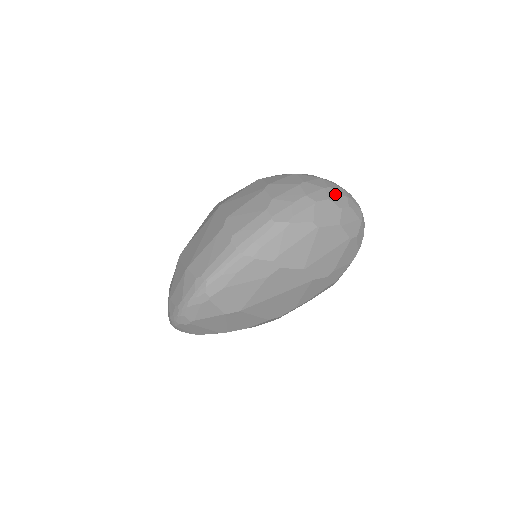
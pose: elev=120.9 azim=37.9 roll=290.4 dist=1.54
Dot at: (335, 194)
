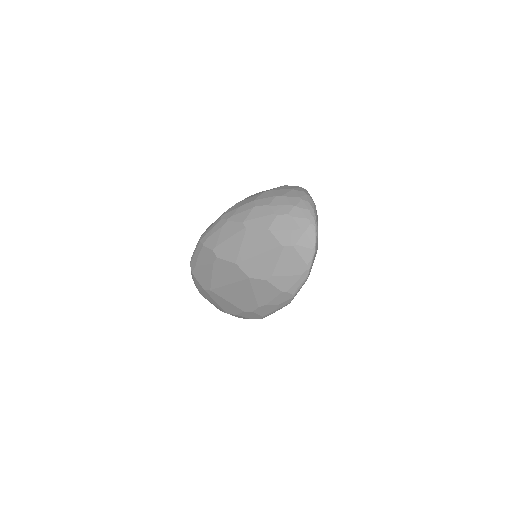
Dot at: (282, 202)
